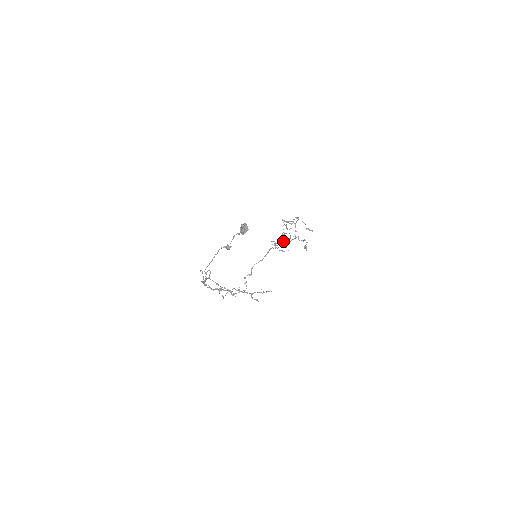
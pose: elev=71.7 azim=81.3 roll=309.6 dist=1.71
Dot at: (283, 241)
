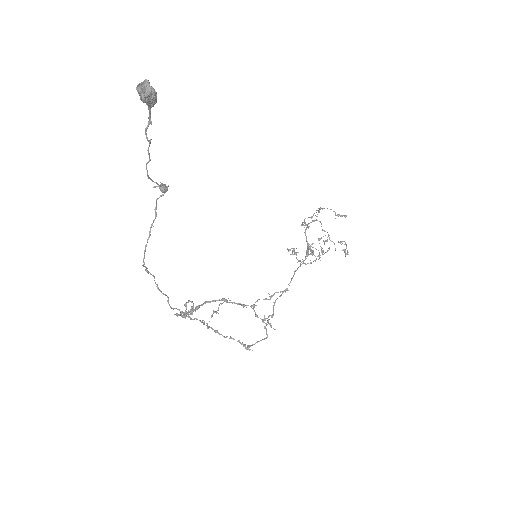
Dot at: (310, 253)
